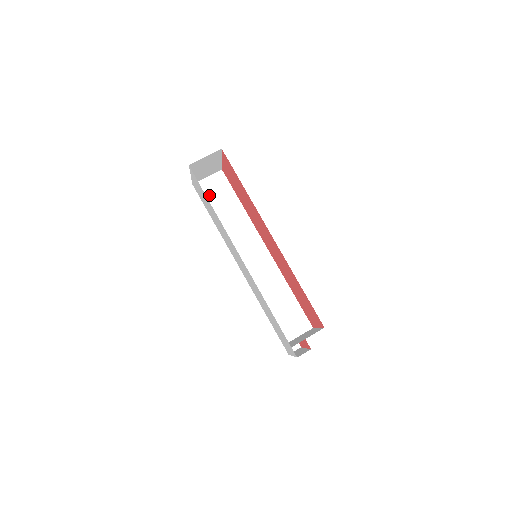
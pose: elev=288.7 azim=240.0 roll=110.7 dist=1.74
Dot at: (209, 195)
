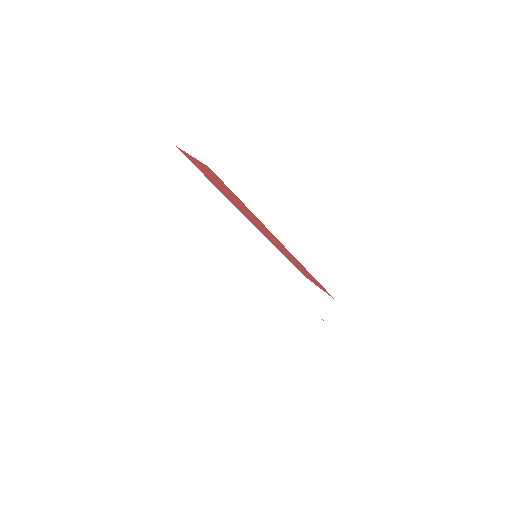
Dot at: (167, 190)
